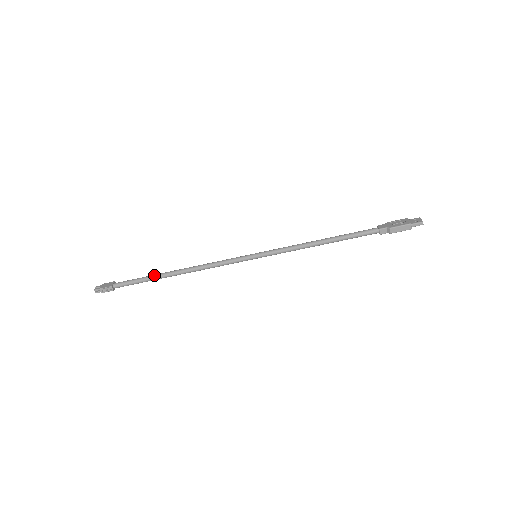
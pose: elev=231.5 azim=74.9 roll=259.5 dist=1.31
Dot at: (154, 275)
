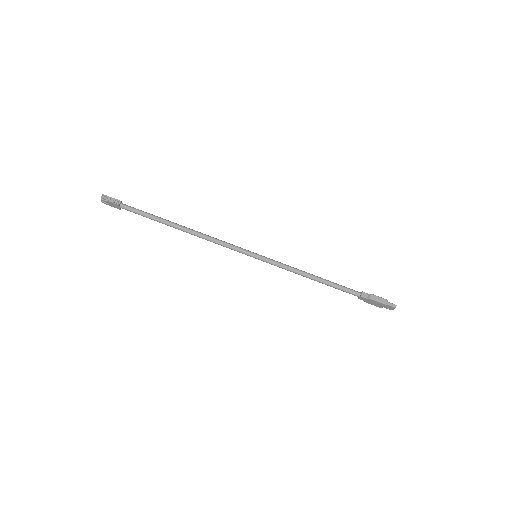
Dot at: occluded
